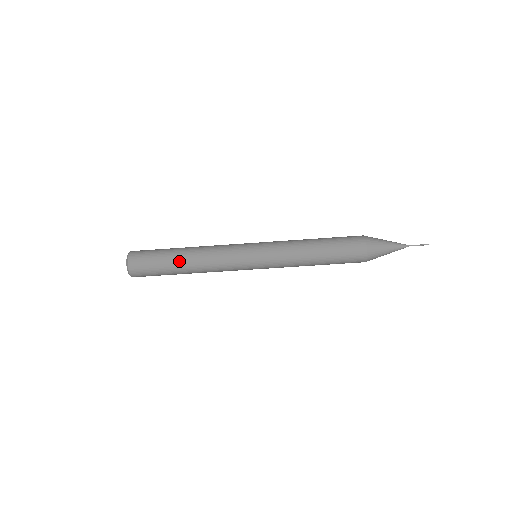
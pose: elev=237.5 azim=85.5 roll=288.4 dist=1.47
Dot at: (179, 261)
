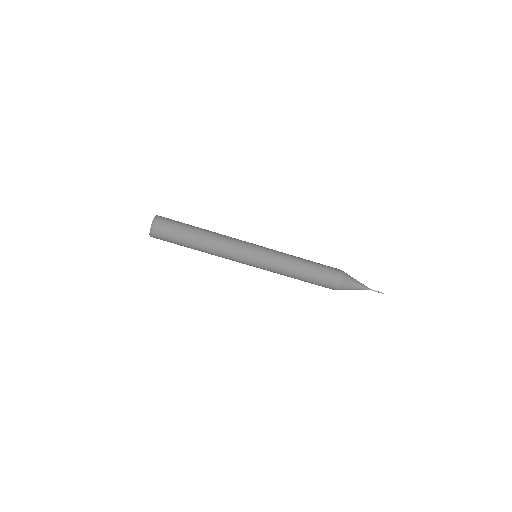
Dot at: (195, 242)
